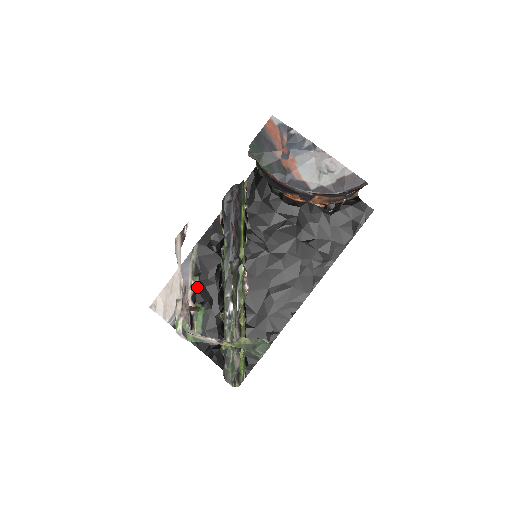
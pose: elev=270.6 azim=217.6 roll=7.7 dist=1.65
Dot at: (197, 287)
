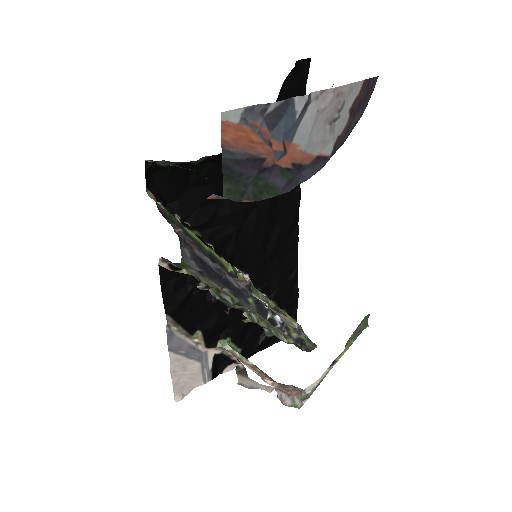
Dot at: (205, 337)
